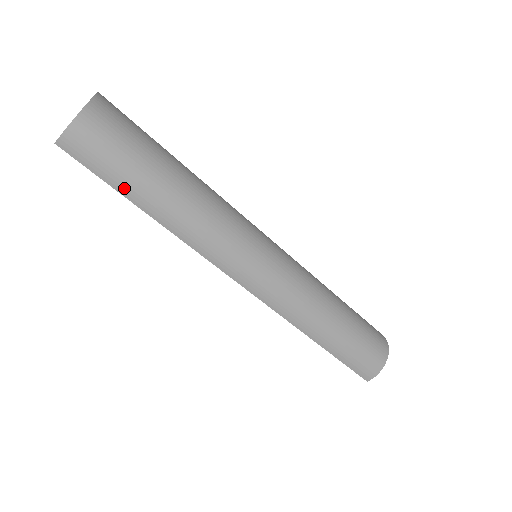
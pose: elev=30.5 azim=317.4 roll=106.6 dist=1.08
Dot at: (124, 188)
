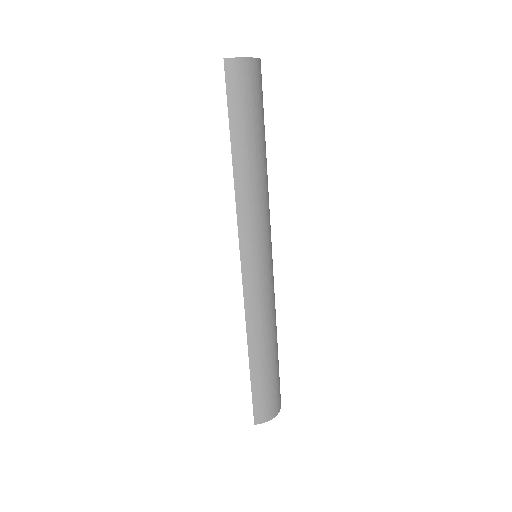
Dot at: (236, 127)
